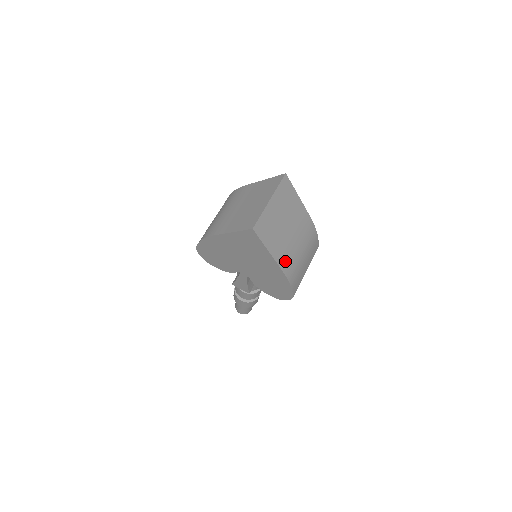
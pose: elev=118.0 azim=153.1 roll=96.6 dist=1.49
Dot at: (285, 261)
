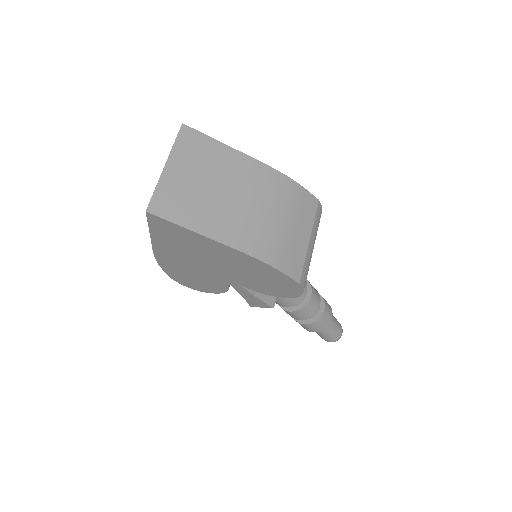
Dot at: (240, 237)
